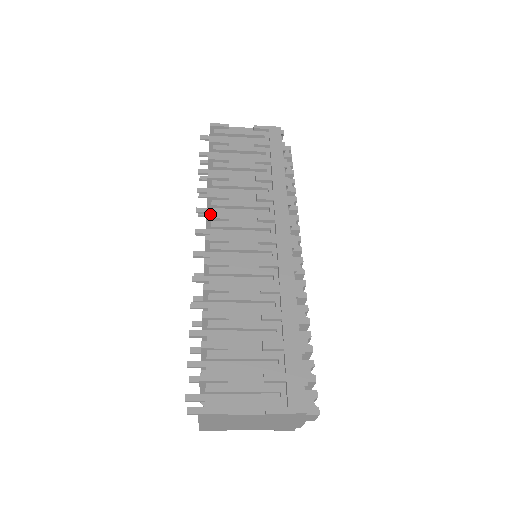
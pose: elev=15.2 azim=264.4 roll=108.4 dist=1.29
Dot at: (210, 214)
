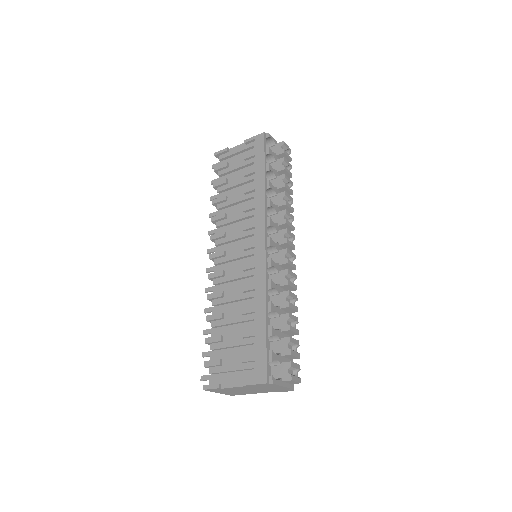
Dot at: (213, 236)
